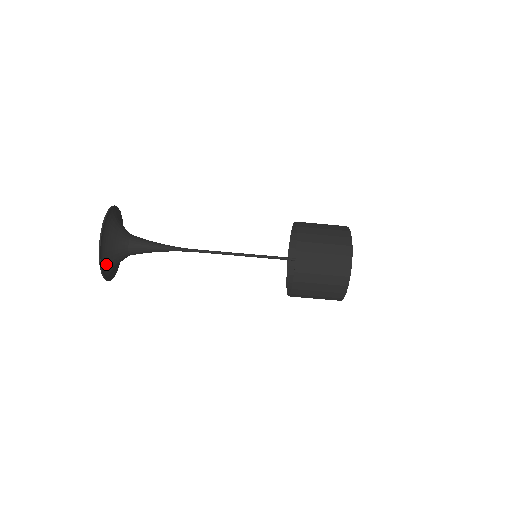
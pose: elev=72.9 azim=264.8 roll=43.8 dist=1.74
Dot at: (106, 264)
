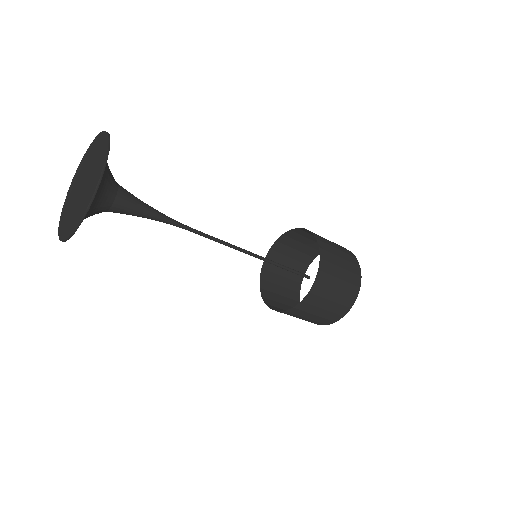
Dot at: occluded
